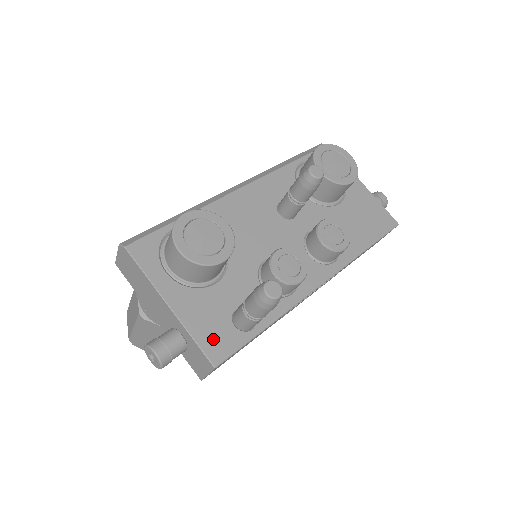
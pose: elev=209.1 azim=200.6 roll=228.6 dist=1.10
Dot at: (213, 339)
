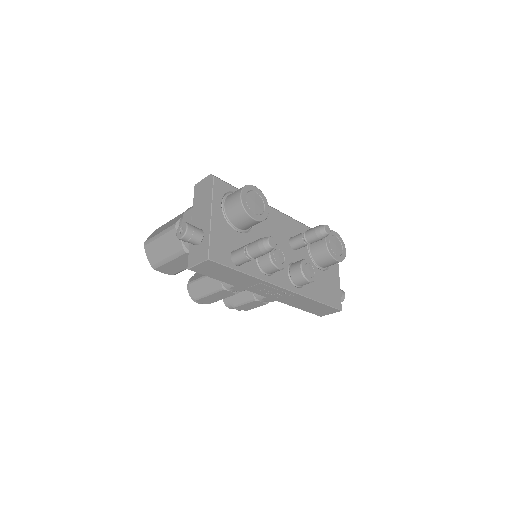
Dot at: (217, 248)
